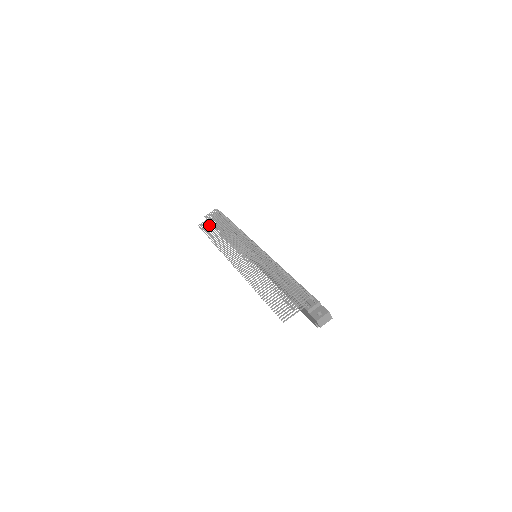
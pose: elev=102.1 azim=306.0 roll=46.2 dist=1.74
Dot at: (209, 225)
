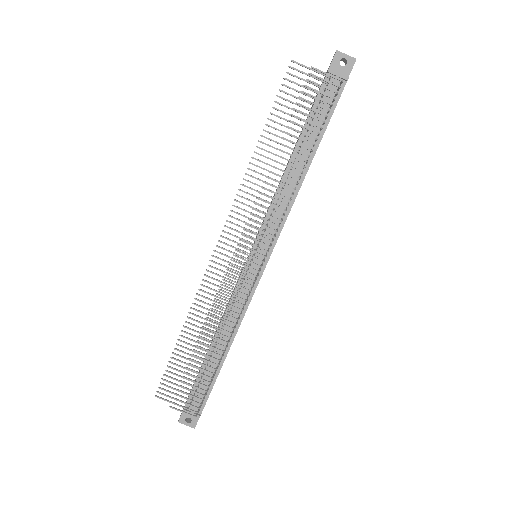
Dot at: (296, 97)
